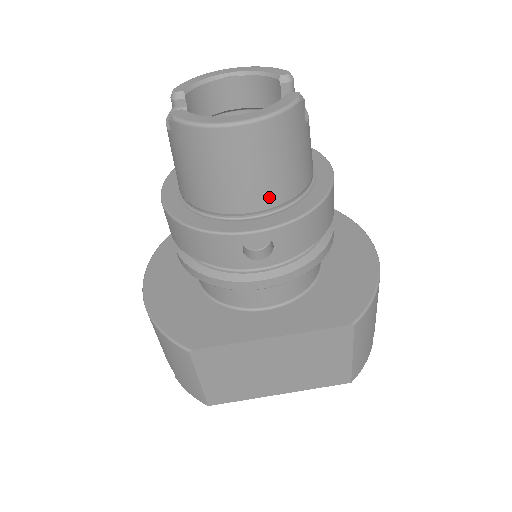
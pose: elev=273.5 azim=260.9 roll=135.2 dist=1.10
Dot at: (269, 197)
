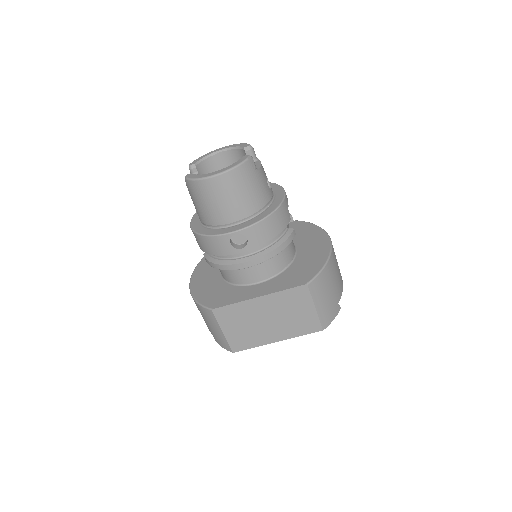
Dot at: (241, 212)
